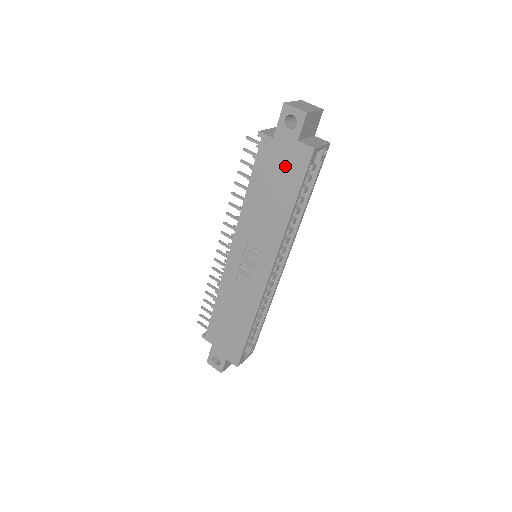
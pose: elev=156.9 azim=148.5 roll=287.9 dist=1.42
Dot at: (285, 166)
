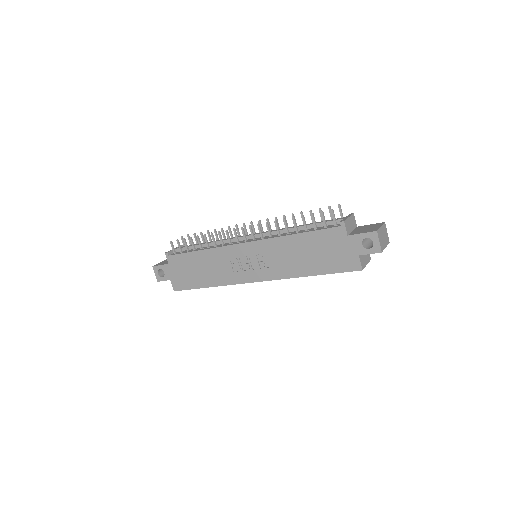
Dot at: (335, 255)
